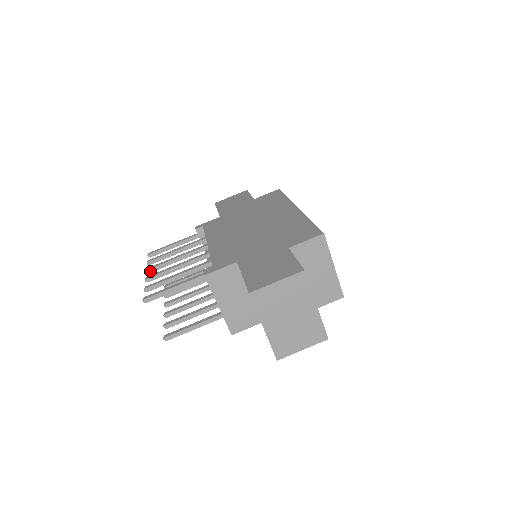
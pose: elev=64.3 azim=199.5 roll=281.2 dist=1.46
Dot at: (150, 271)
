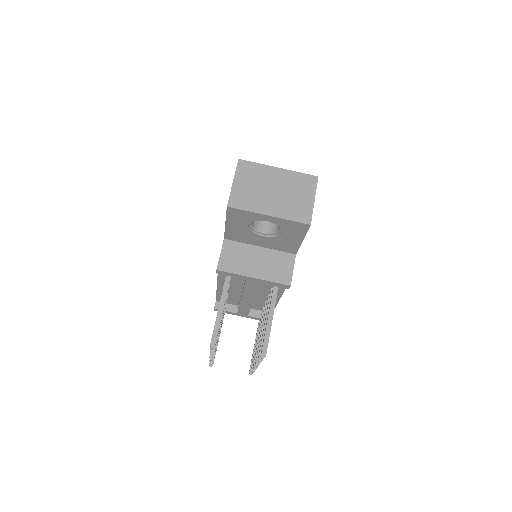
Dot at: occluded
